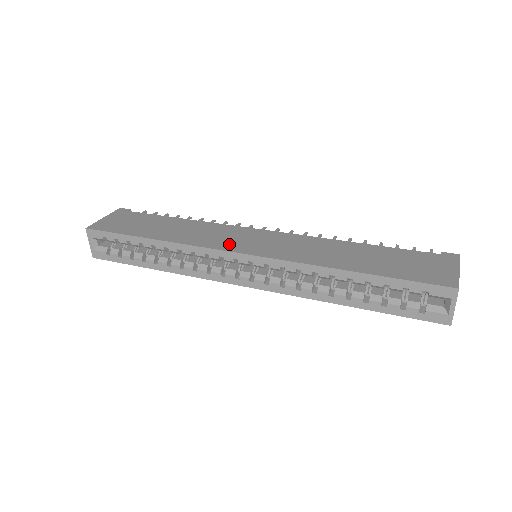
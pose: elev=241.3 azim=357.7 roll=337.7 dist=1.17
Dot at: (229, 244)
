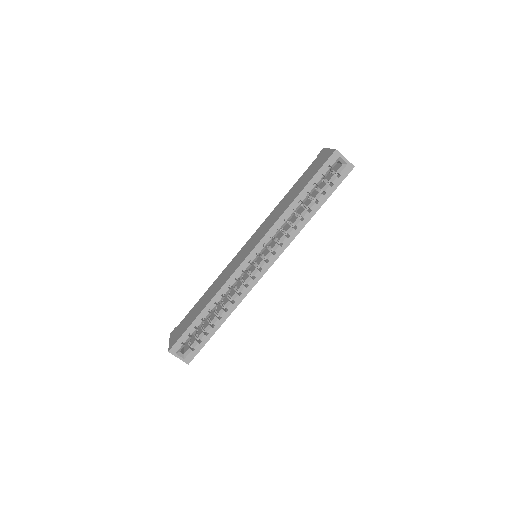
Dot at: (239, 262)
